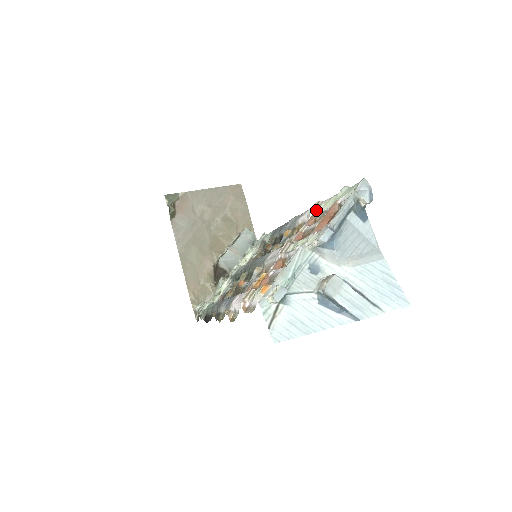
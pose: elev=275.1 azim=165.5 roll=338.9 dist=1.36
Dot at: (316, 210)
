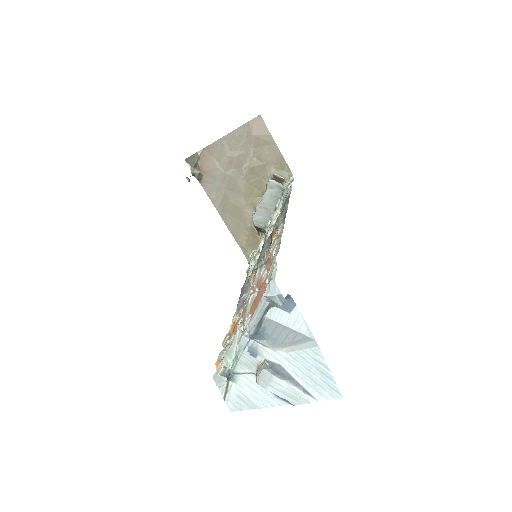
Dot at: (271, 253)
